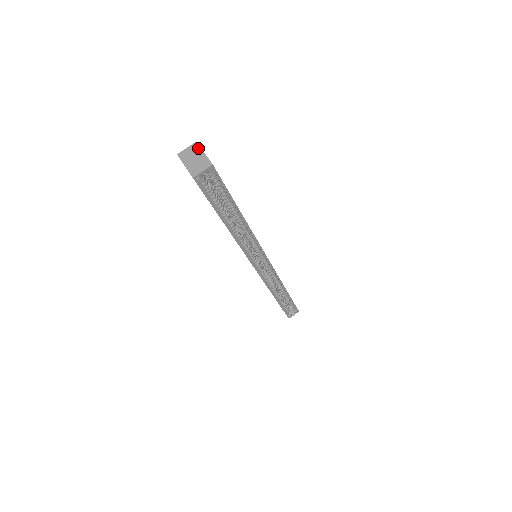
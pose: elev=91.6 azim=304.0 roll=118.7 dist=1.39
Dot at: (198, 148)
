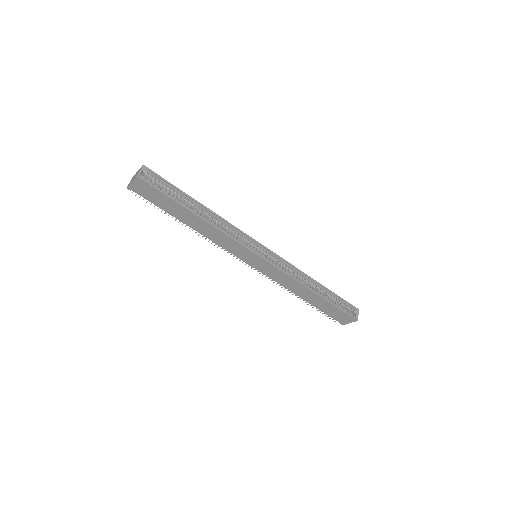
Dot at: (134, 175)
